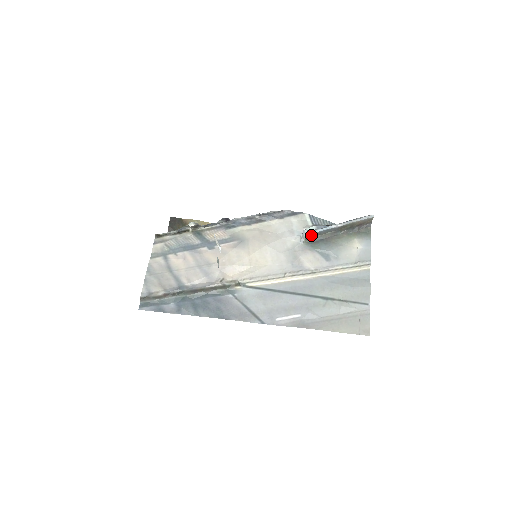
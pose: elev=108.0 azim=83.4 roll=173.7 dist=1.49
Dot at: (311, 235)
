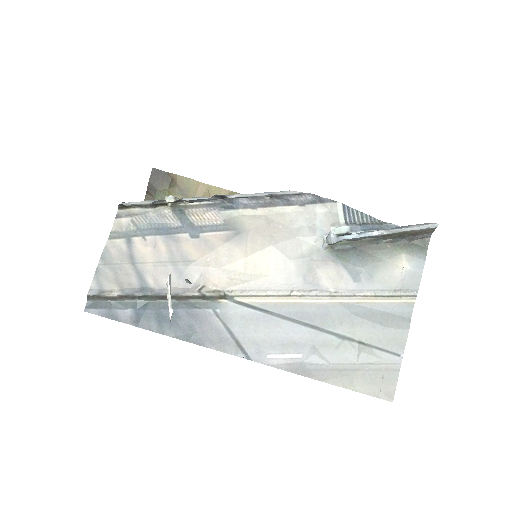
Dot at: (339, 241)
